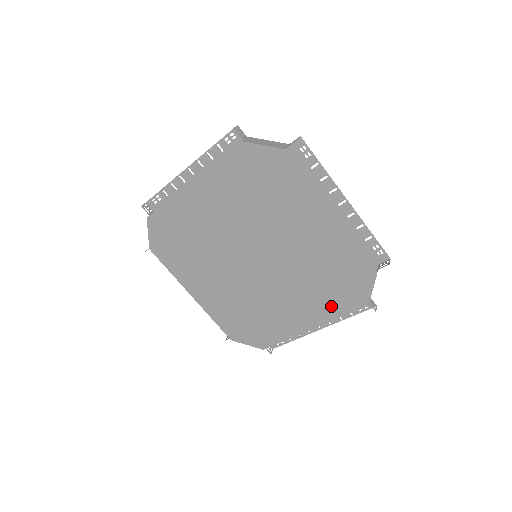
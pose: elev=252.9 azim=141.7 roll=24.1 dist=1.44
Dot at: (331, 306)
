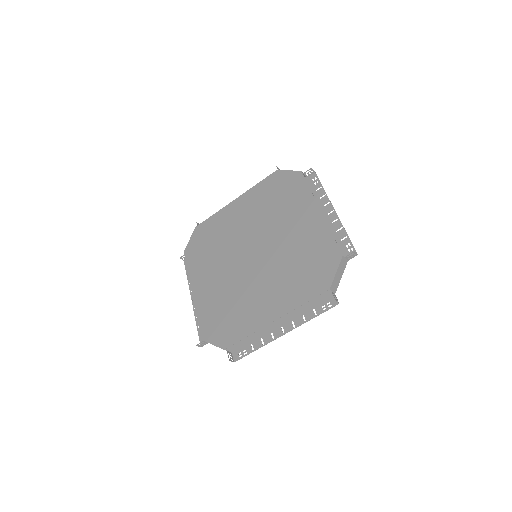
Dot at: (298, 293)
